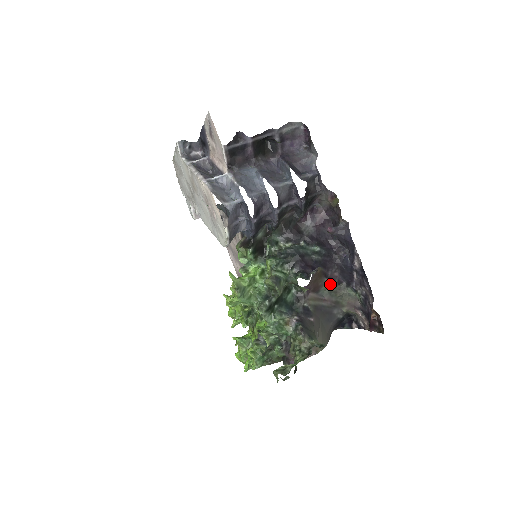
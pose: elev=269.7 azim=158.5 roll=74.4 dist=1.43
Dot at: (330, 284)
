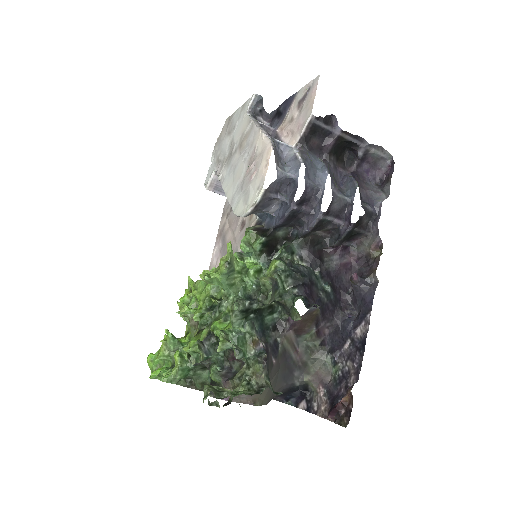
Dot at: (314, 337)
